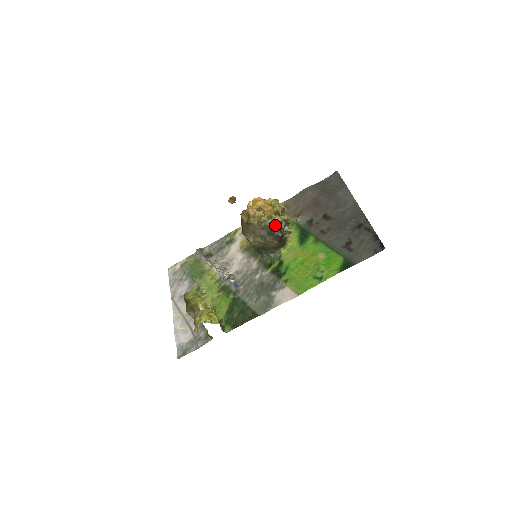
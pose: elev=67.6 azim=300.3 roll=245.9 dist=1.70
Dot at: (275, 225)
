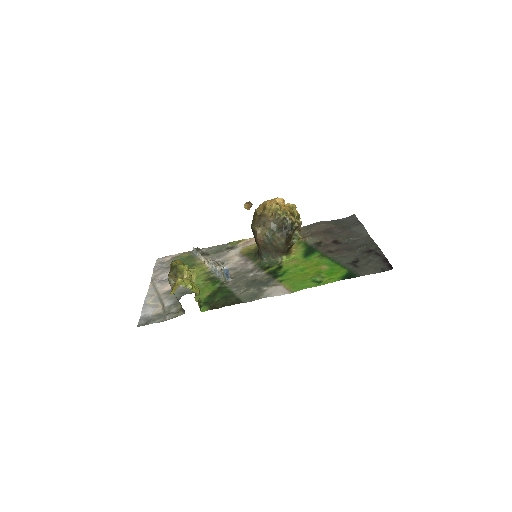
Dot at: (288, 222)
